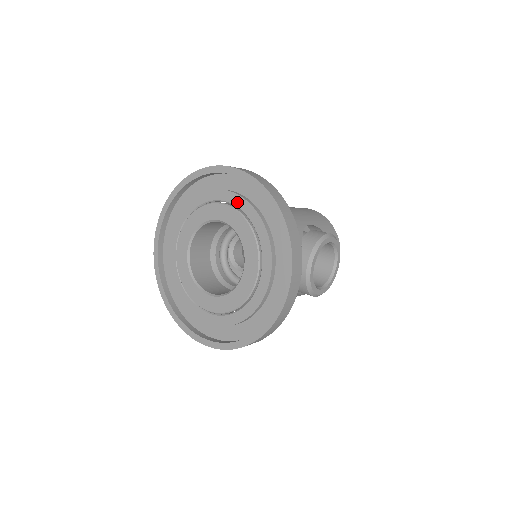
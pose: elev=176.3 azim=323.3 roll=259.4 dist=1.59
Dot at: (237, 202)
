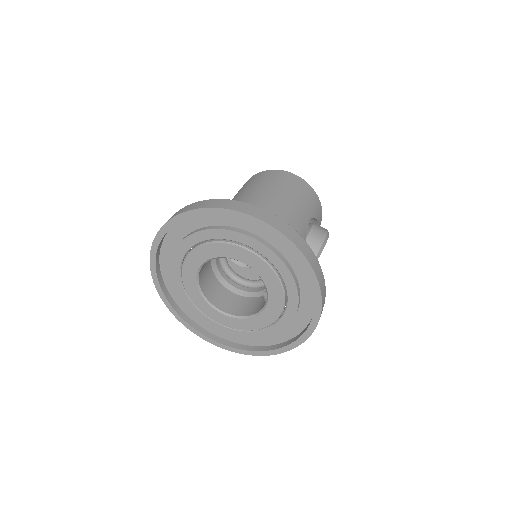
Dot at: (269, 256)
